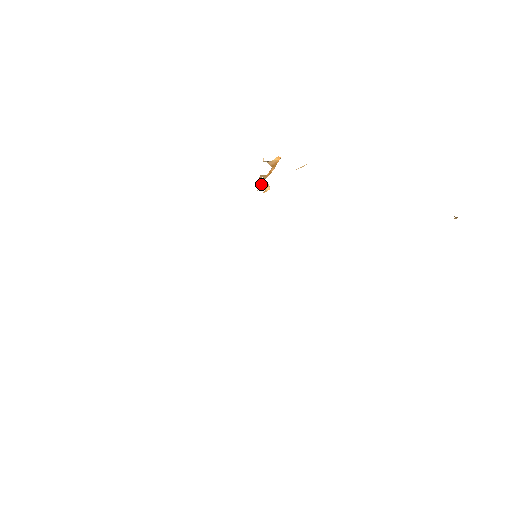
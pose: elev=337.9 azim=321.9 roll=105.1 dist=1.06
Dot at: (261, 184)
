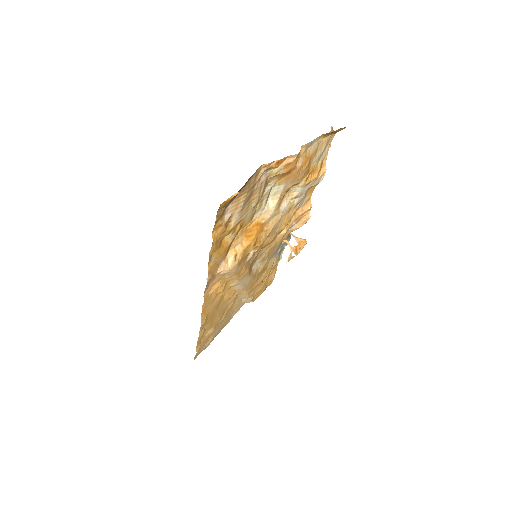
Dot at: (290, 257)
